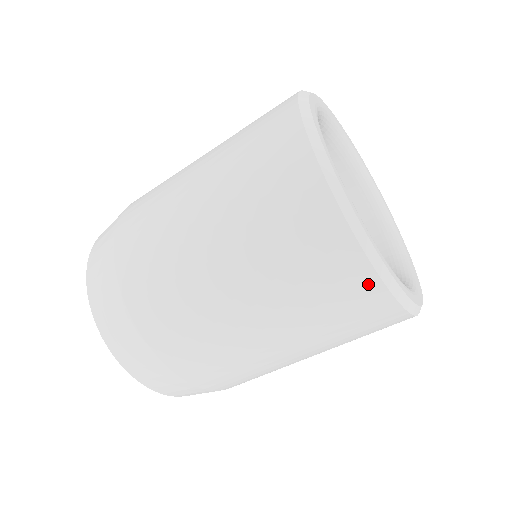
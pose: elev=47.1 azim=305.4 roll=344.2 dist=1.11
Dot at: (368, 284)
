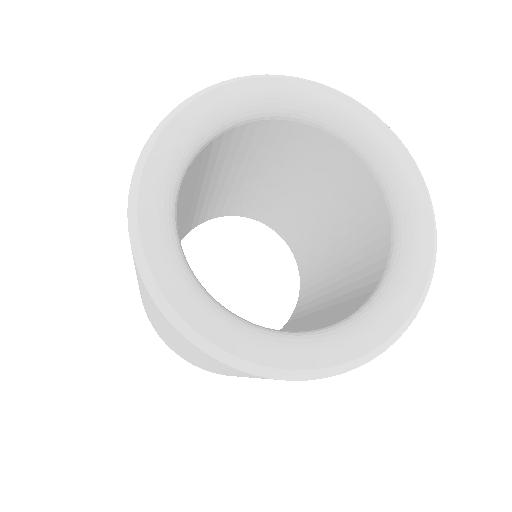
Dot at: occluded
